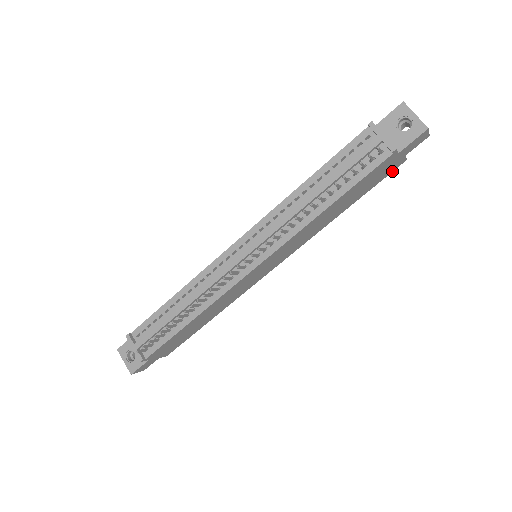
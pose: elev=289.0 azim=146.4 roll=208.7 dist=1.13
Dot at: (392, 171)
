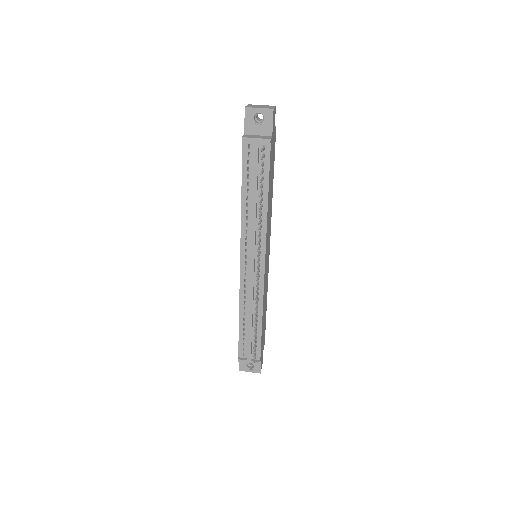
Dot at: (275, 140)
